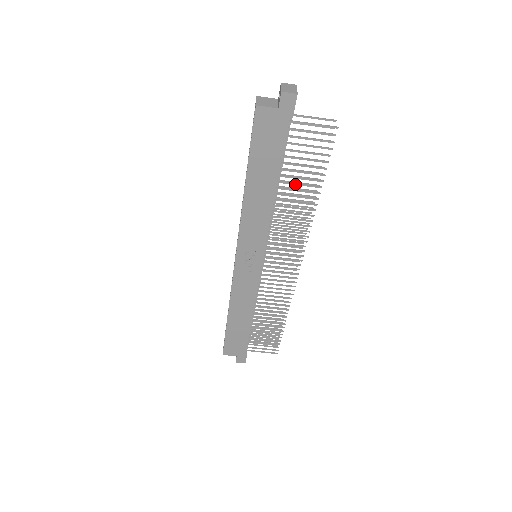
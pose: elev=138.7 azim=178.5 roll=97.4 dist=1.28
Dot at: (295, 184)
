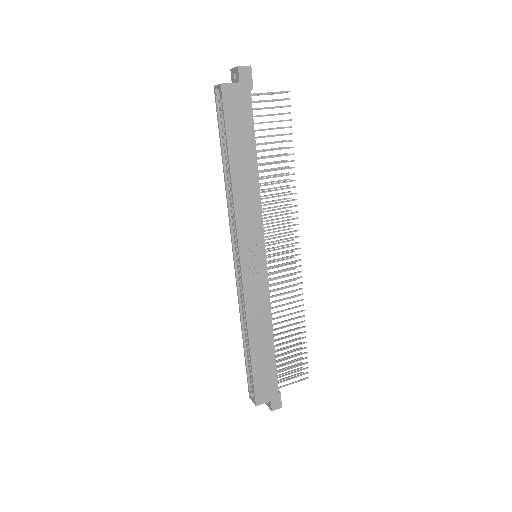
Dot at: (271, 157)
